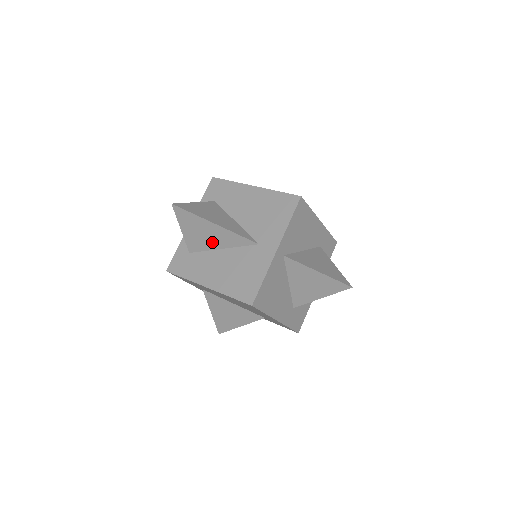
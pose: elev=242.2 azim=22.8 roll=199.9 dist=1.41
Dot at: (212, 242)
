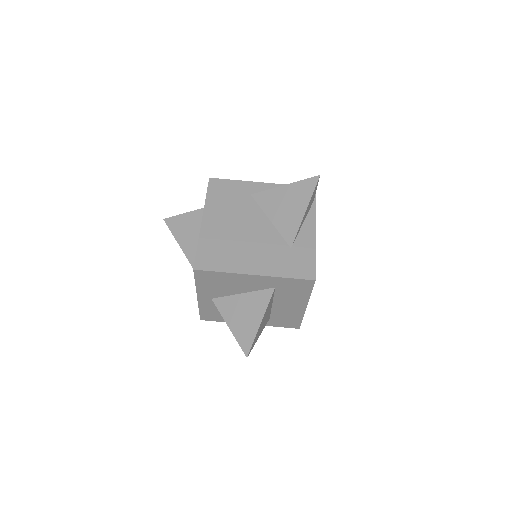
Dot at: occluded
